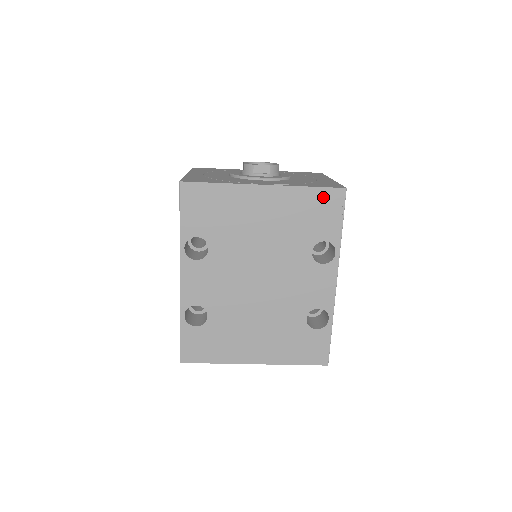
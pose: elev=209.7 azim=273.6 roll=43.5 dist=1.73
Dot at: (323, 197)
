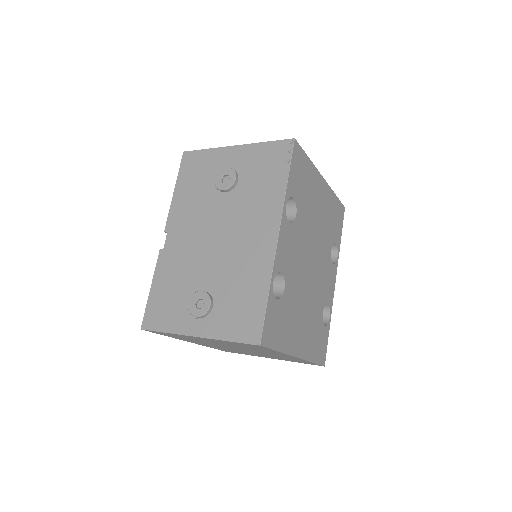
Dot at: (339, 207)
